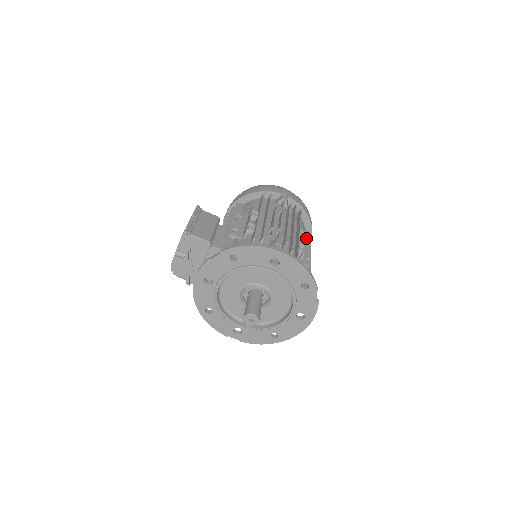
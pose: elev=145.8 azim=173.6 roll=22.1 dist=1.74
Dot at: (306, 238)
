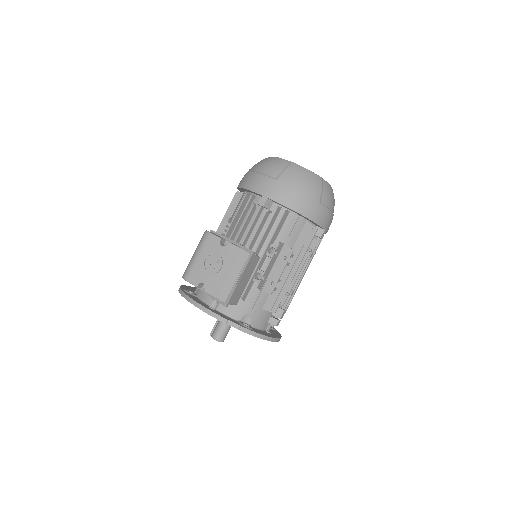
Dot at: occluded
